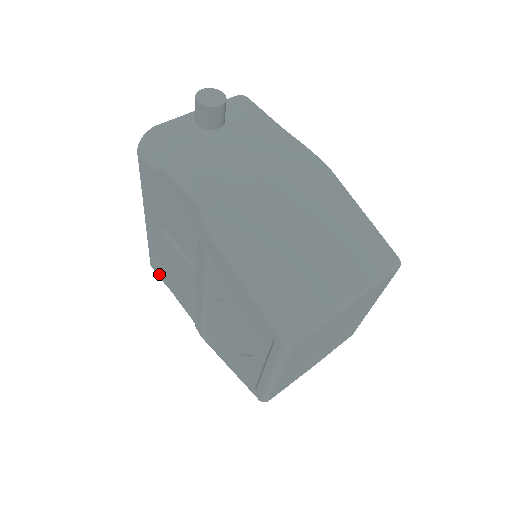
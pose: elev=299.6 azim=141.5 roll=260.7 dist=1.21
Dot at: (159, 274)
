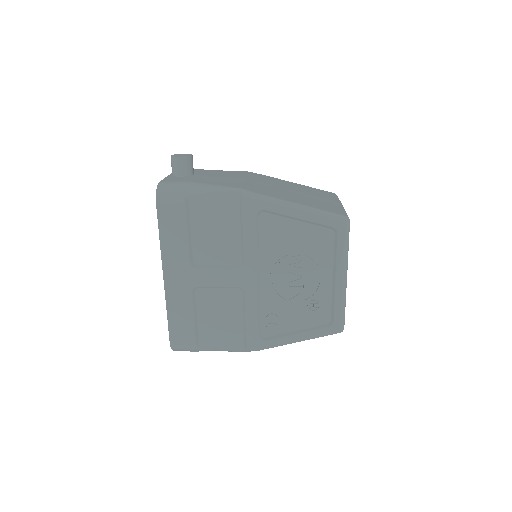
Dot at: (186, 339)
